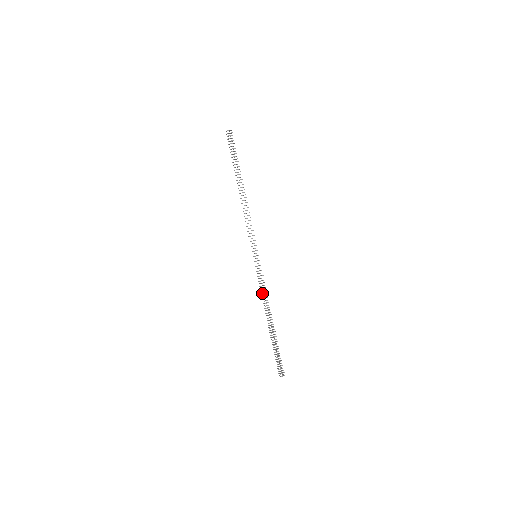
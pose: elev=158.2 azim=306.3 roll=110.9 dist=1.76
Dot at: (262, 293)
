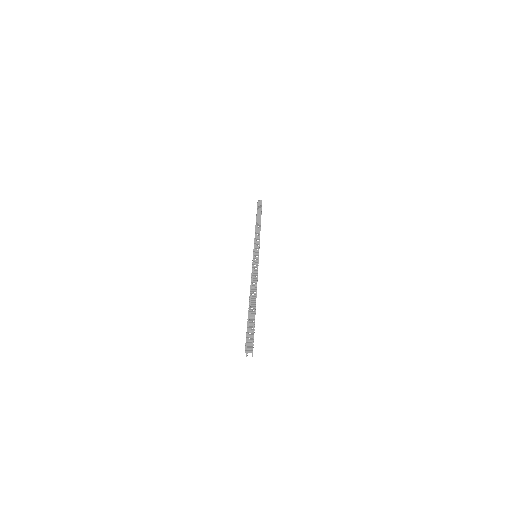
Dot at: (252, 279)
